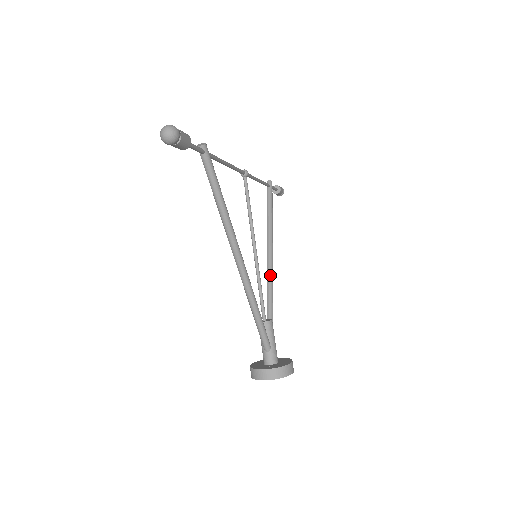
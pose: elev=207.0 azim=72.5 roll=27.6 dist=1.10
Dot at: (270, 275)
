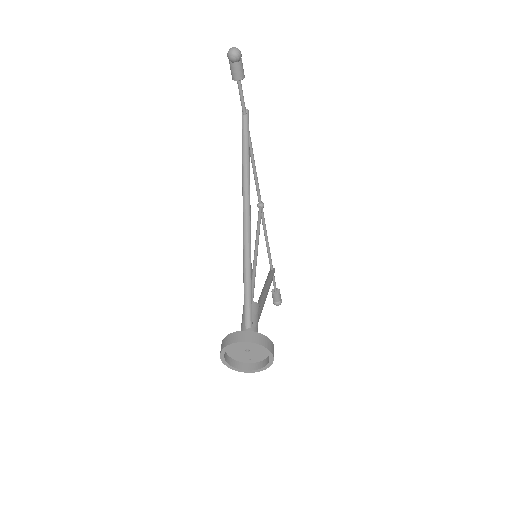
Dot at: (262, 300)
